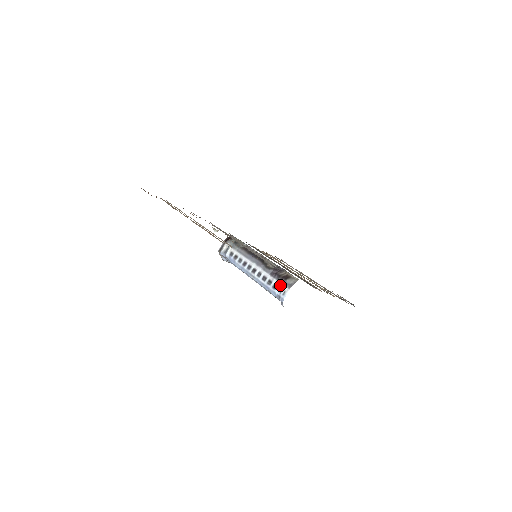
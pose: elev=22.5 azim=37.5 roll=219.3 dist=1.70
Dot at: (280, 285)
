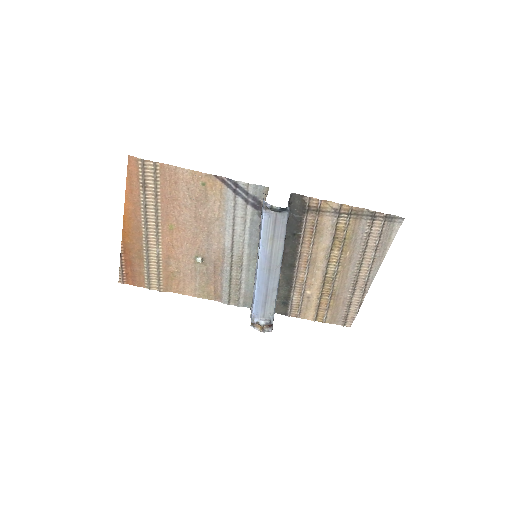
Dot at: occluded
